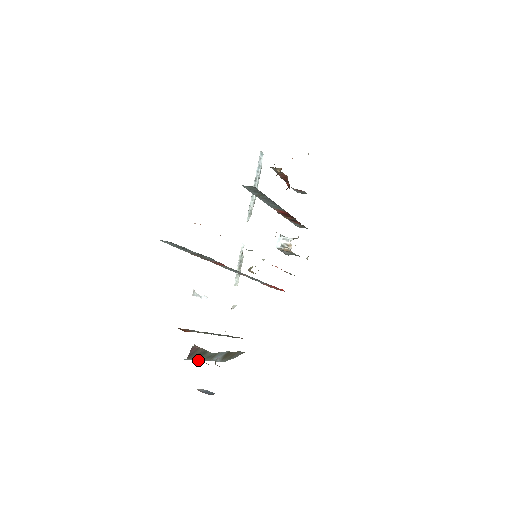
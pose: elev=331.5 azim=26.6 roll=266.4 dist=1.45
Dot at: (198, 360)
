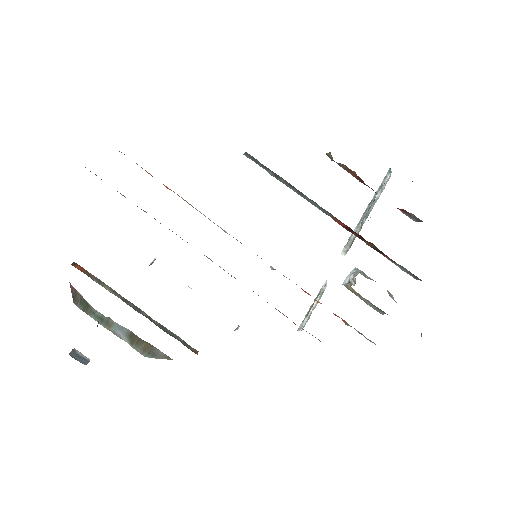
Dot at: (92, 317)
